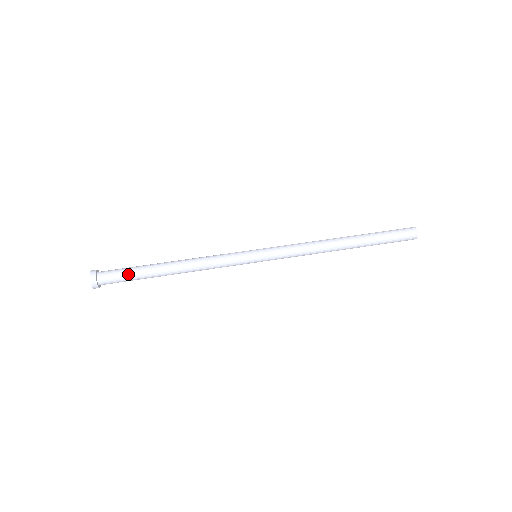
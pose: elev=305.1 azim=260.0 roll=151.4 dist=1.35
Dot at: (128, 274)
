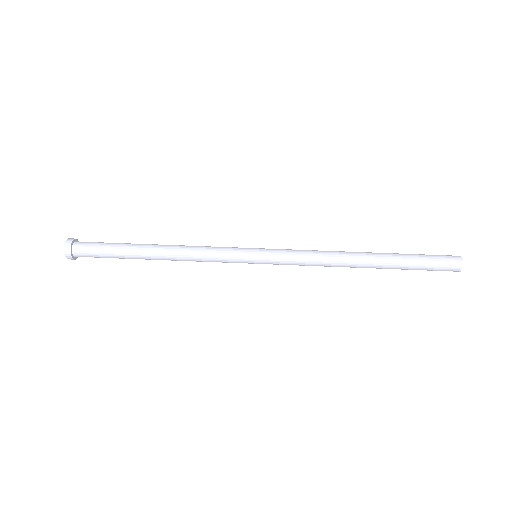
Dot at: (107, 247)
